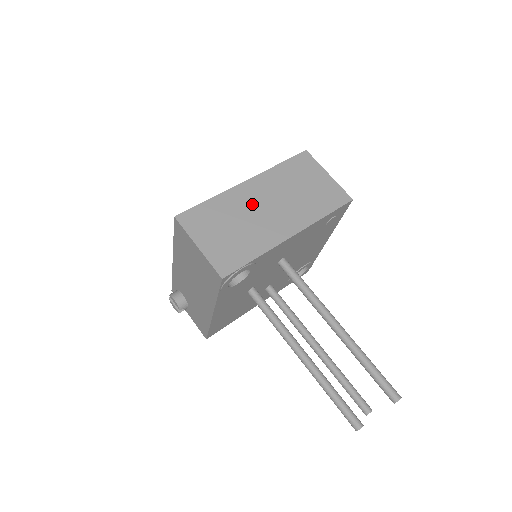
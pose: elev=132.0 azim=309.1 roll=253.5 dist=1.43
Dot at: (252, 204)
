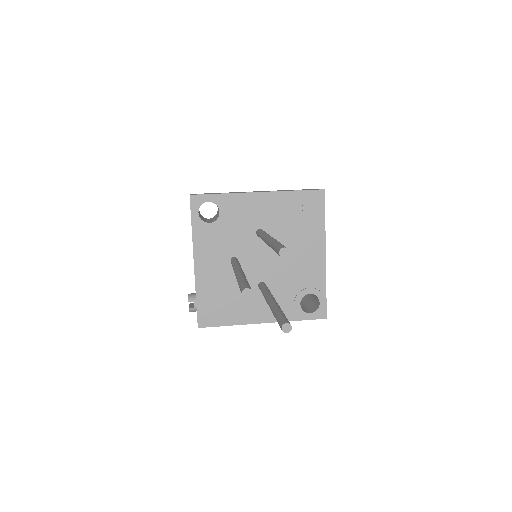
Dot at: occluded
